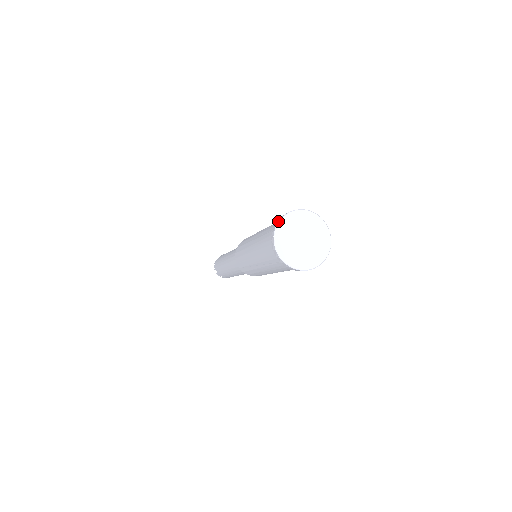
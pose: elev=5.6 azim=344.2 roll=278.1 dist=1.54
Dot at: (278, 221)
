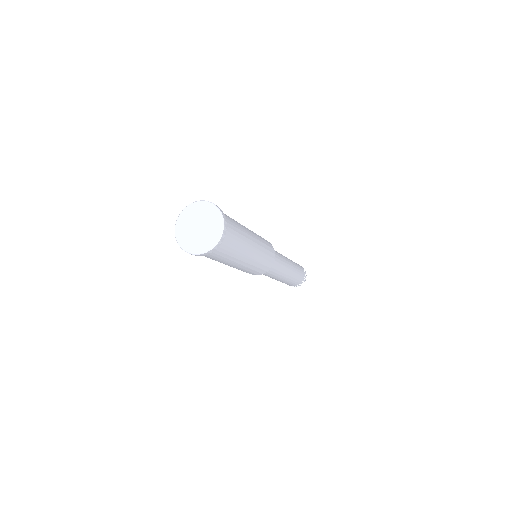
Dot at: (180, 213)
